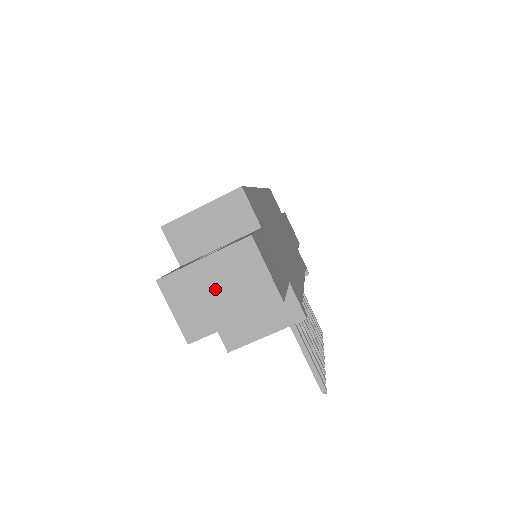
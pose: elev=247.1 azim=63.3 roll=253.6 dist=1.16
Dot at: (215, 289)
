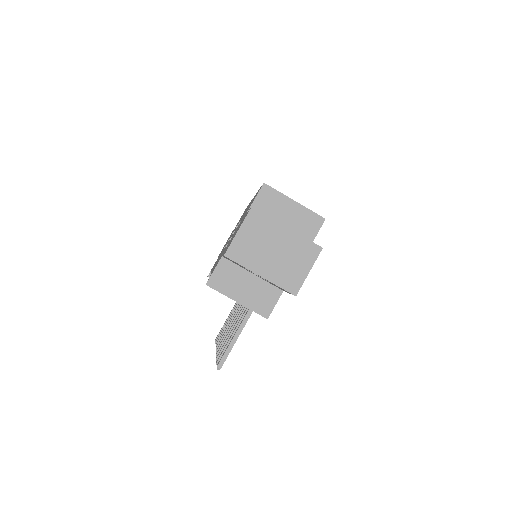
Dot at: (274, 248)
